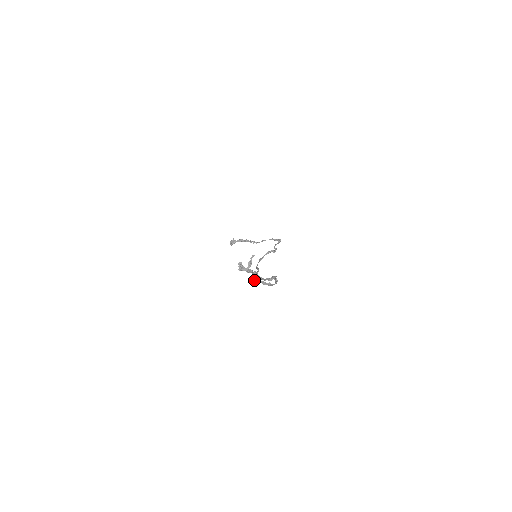
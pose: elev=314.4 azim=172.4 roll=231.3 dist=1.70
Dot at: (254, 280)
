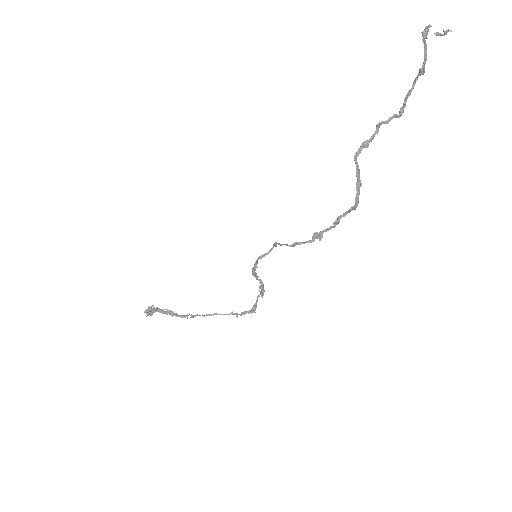
Dot at: (378, 123)
